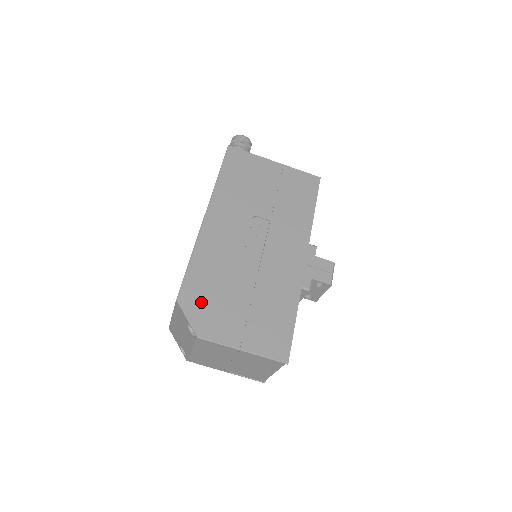
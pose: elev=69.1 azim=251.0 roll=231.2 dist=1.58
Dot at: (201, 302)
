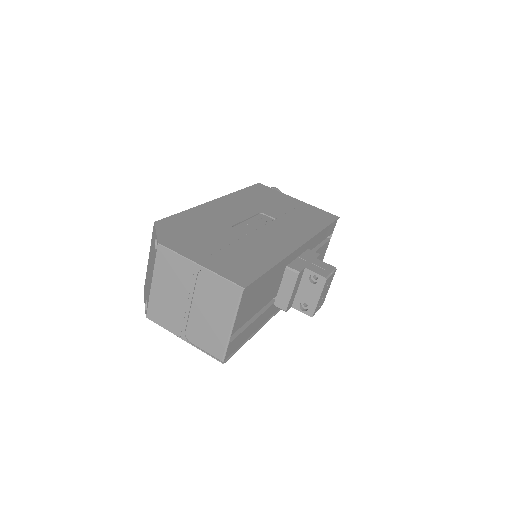
Dot at: (177, 230)
